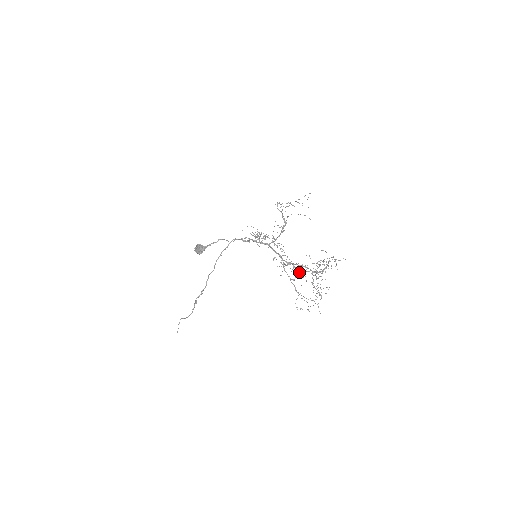
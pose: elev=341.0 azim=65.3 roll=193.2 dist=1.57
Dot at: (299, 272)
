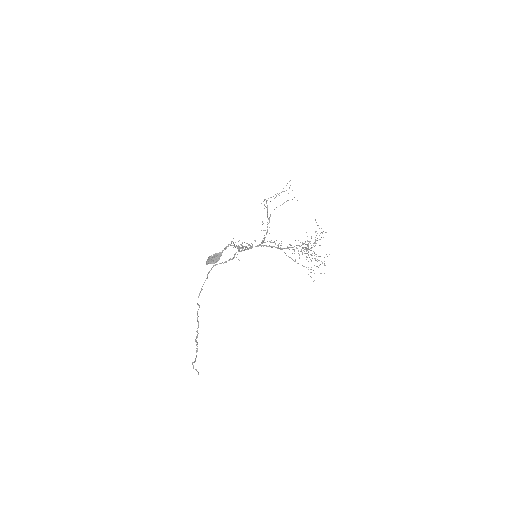
Dot at: occluded
